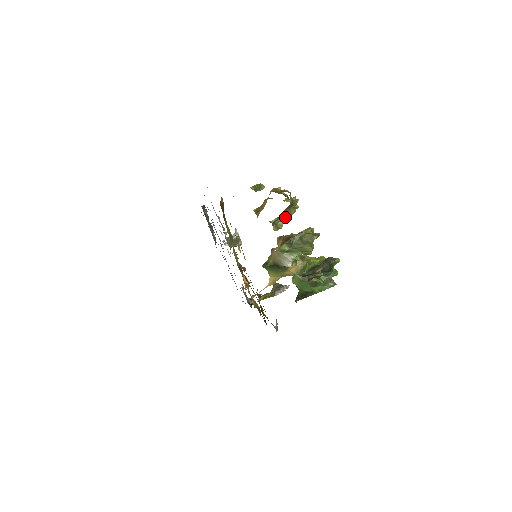
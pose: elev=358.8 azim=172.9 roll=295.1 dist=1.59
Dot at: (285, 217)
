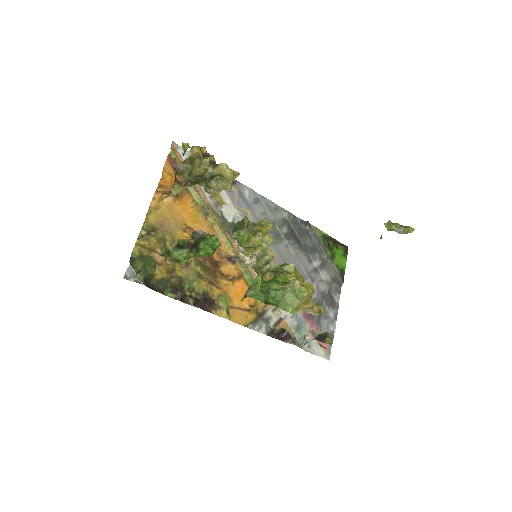
Dot at: (194, 176)
